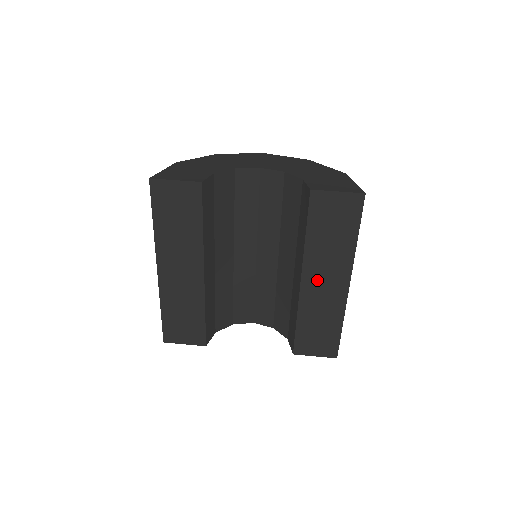
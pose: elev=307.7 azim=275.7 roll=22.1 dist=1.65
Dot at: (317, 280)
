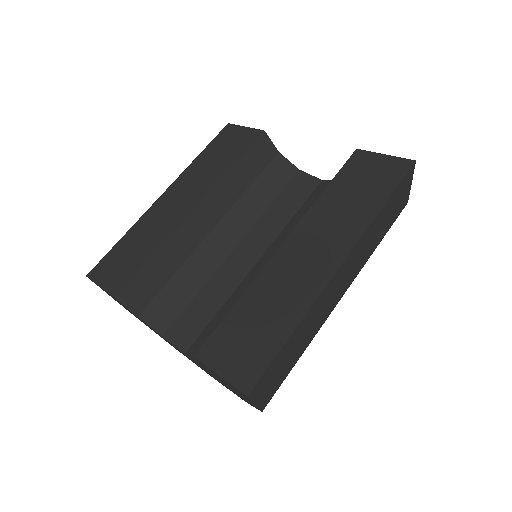
Dot at: (303, 247)
